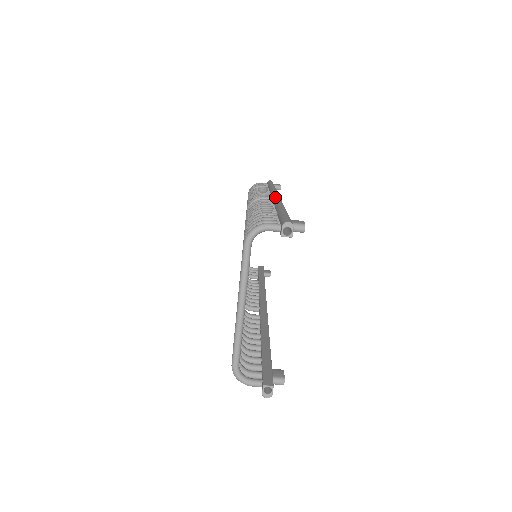
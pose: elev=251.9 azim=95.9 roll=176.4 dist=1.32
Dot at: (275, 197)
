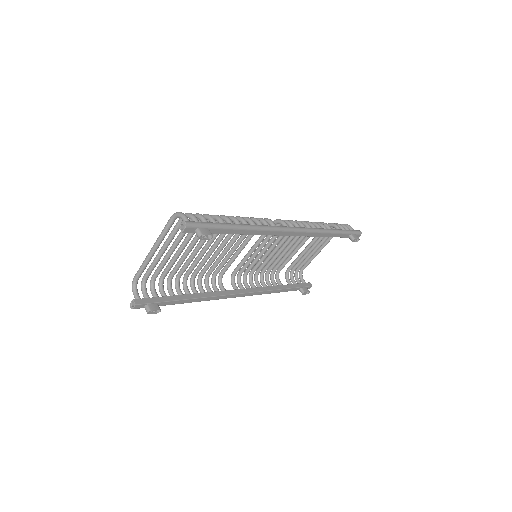
Dot at: occluded
